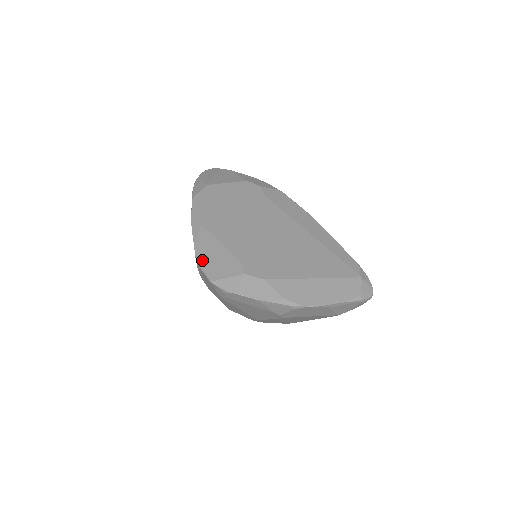
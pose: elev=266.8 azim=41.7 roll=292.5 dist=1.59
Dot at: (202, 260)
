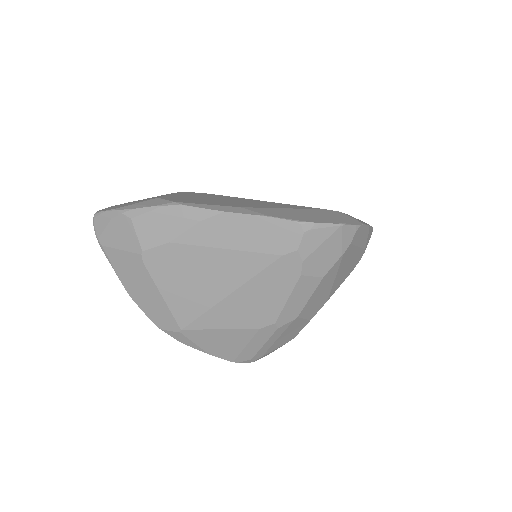
Dot at: (305, 219)
